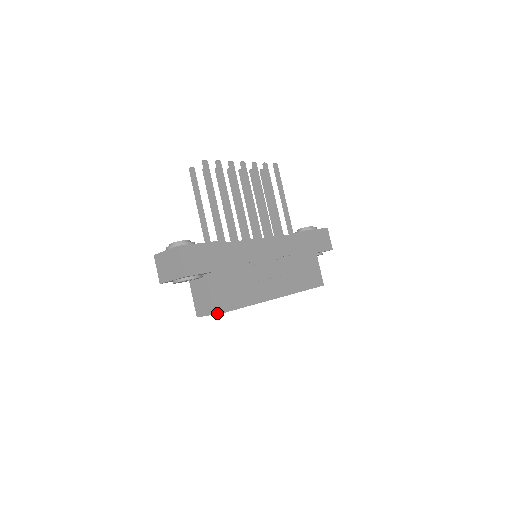
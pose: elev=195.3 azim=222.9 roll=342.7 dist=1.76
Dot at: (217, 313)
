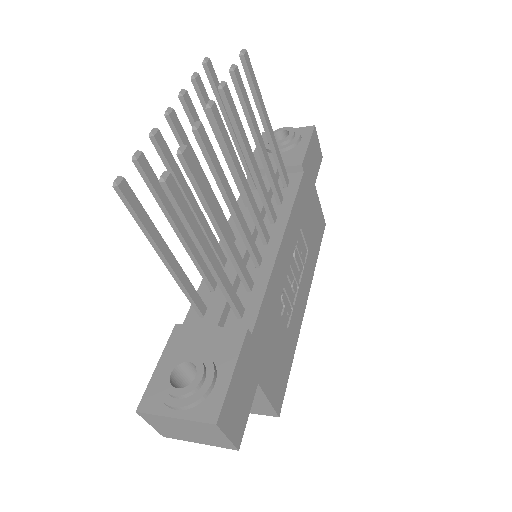
Dot at: occluded
